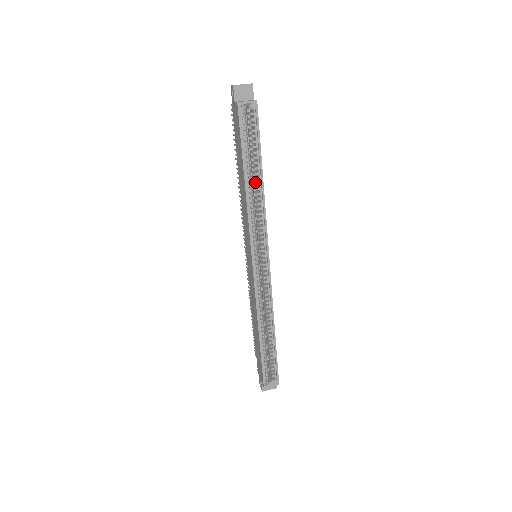
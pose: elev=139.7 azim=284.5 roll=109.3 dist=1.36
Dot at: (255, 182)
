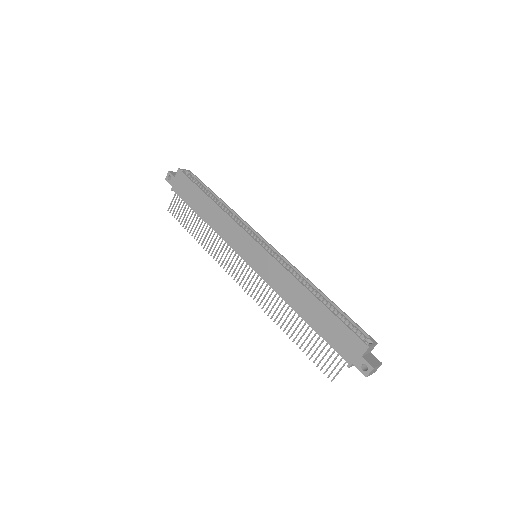
Dot at: occluded
